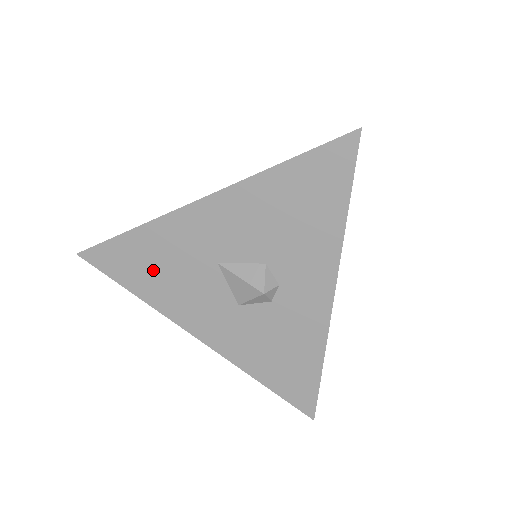
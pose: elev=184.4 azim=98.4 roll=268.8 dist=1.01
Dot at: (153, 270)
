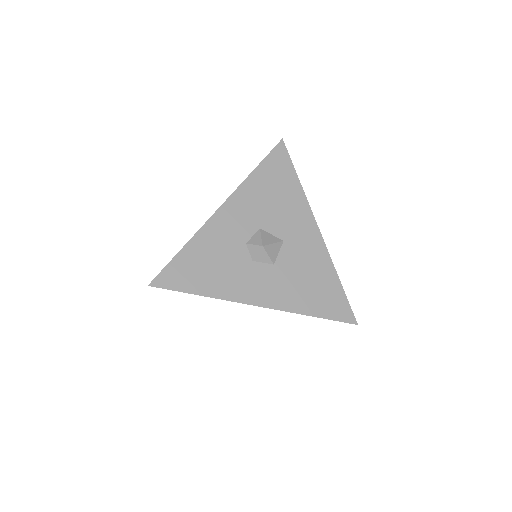
Dot at: occluded
